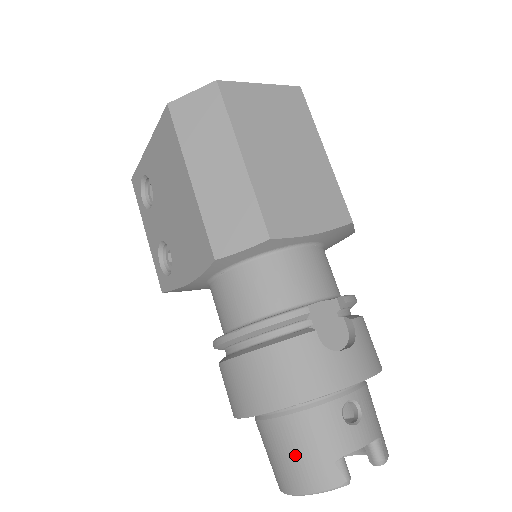
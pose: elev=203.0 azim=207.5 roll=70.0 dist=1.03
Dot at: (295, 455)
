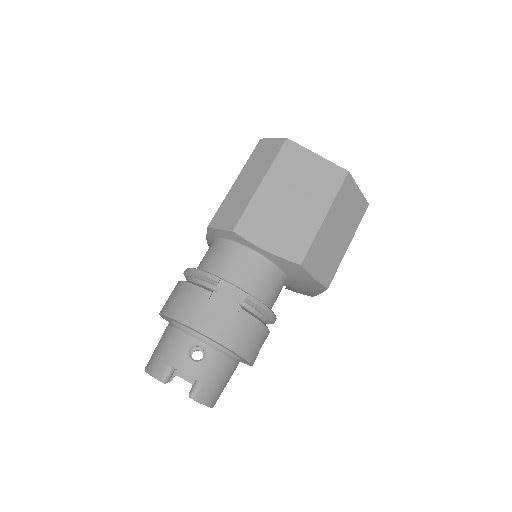
Dot at: (158, 348)
